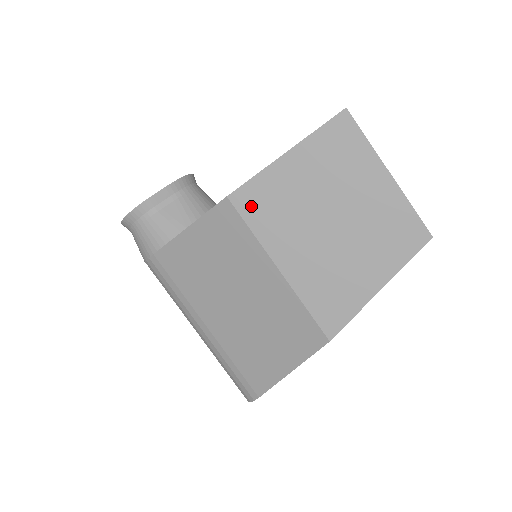
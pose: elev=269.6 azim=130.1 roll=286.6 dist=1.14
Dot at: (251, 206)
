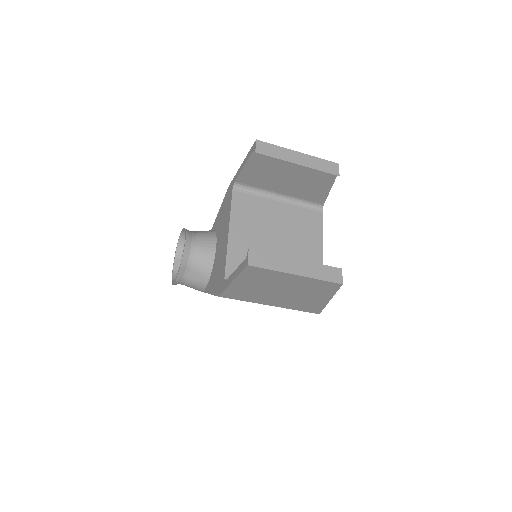
Dot at: (234, 296)
